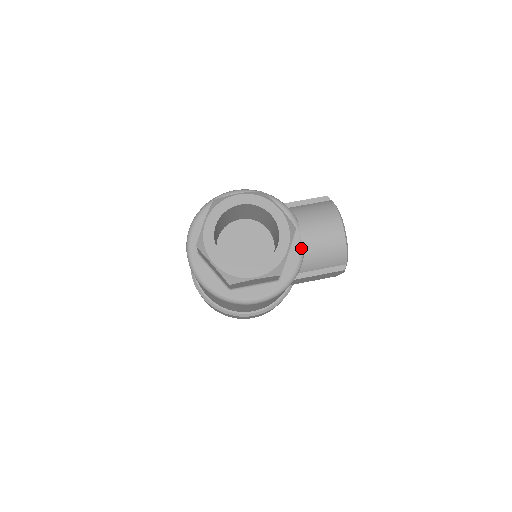
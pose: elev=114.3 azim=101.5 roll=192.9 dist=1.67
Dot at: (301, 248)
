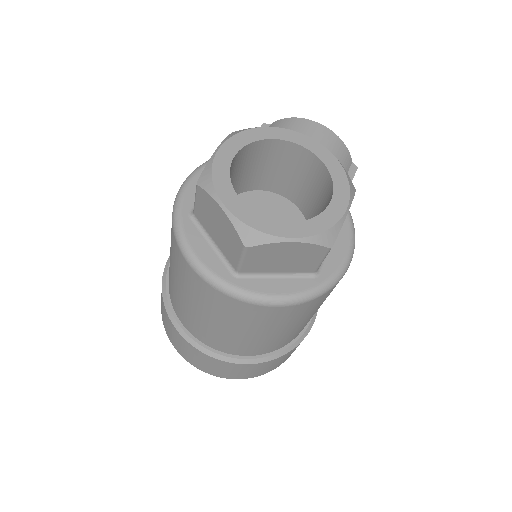
Dot at: occluded
